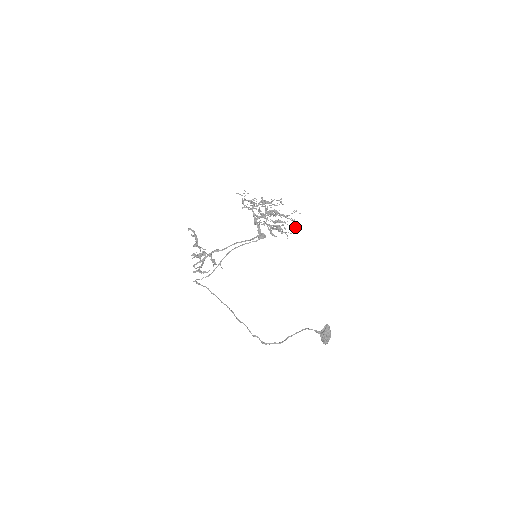
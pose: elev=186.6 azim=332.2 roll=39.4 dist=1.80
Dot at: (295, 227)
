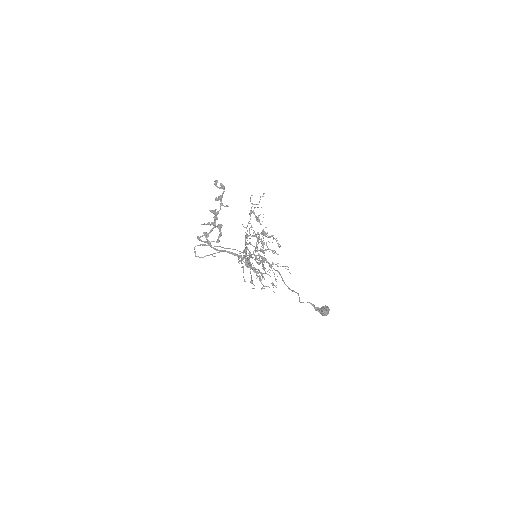
Dot at: (274, 285)
